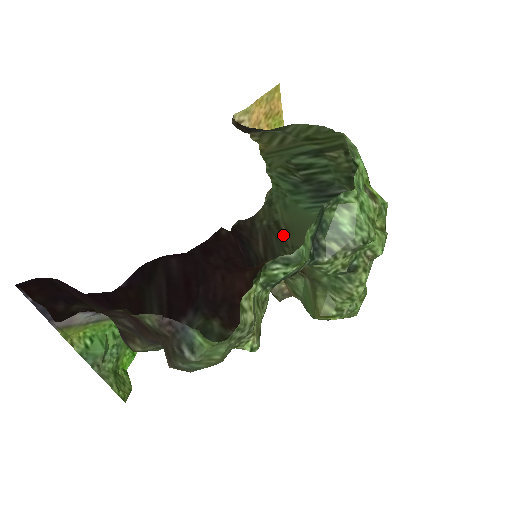
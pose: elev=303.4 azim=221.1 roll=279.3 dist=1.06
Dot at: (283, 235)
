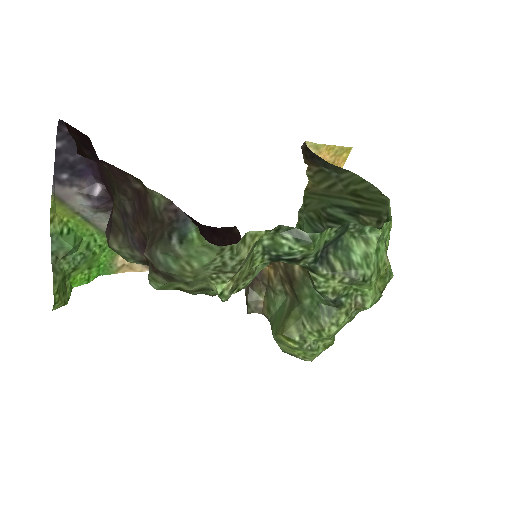
Dot at: occluded
